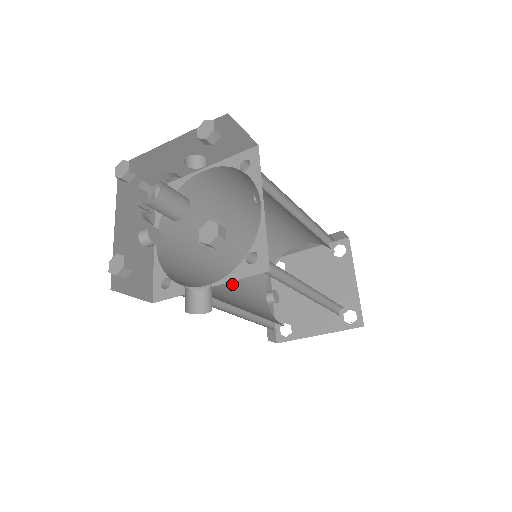
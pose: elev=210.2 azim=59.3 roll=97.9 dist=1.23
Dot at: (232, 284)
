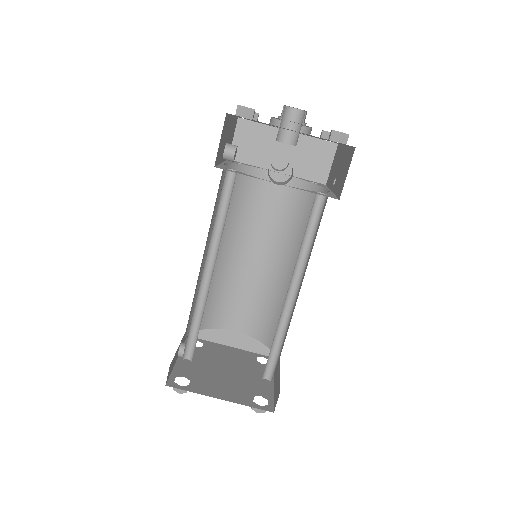
Dot at: occluded
